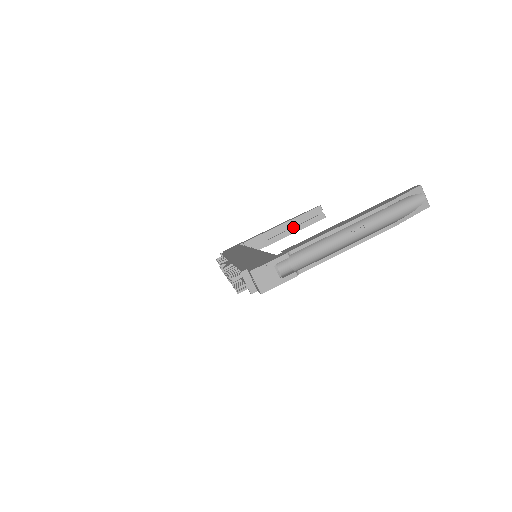
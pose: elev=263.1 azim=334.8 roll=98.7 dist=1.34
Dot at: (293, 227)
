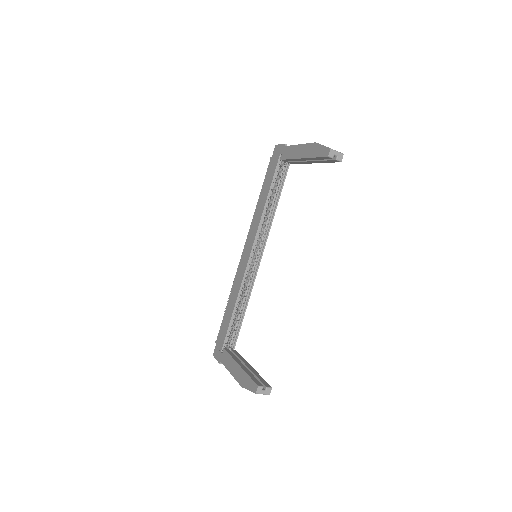
Dot at: (313, 161)
